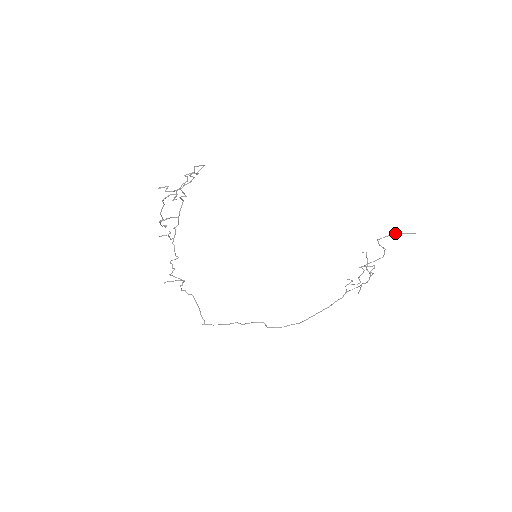
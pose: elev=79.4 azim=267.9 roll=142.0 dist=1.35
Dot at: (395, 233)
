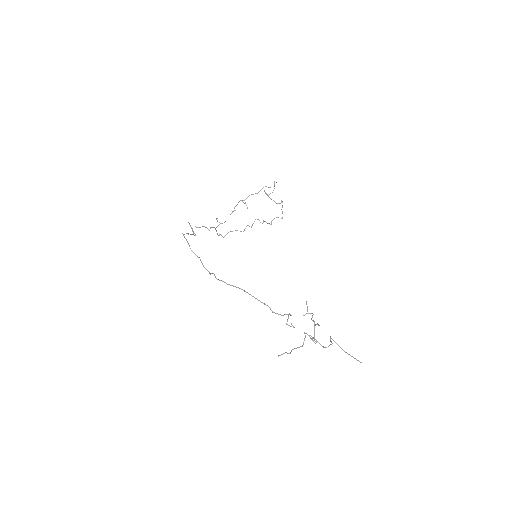
Dot at: occluded
